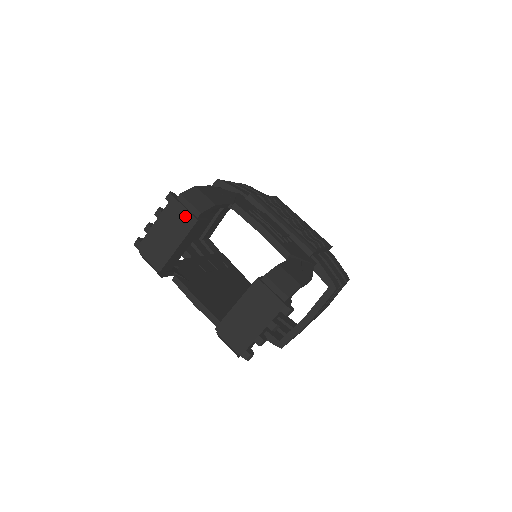
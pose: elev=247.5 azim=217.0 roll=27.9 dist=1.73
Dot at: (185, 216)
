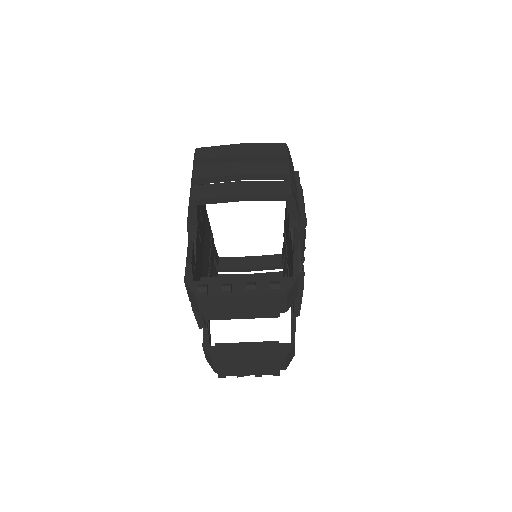
Dot at: (273, 310)
